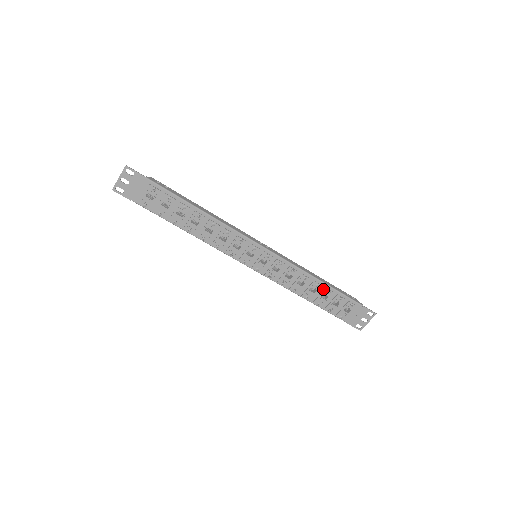
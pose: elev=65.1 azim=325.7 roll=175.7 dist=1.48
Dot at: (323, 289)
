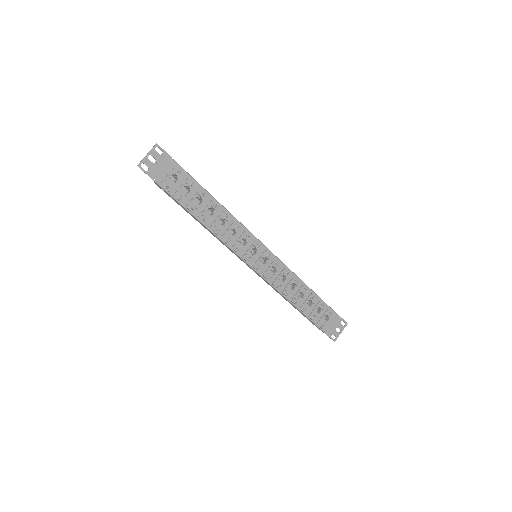
Dot at: (309, 295)
